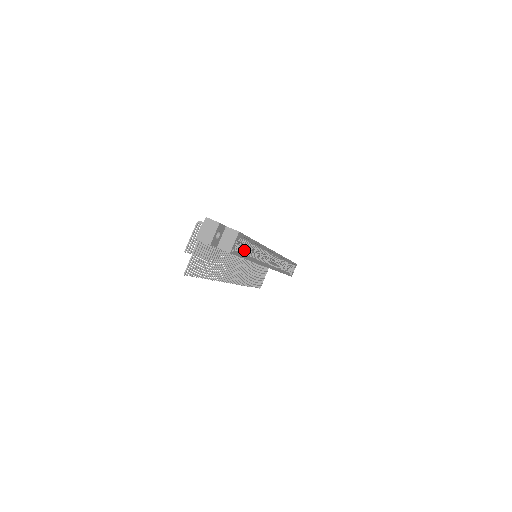
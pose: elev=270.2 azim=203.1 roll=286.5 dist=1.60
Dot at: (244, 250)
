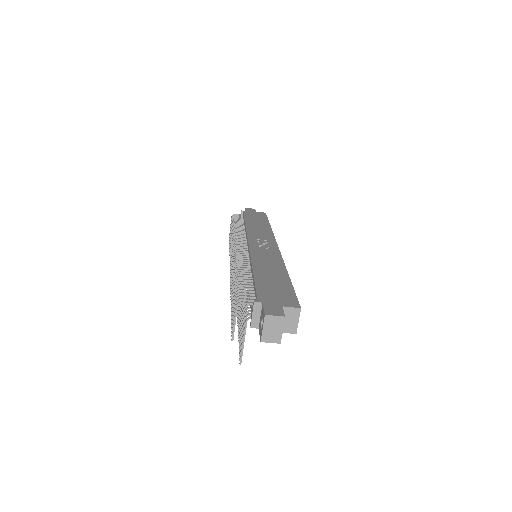
Dot at: occluded
